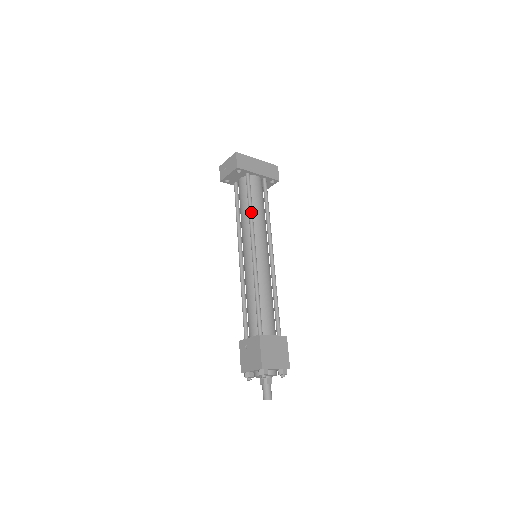
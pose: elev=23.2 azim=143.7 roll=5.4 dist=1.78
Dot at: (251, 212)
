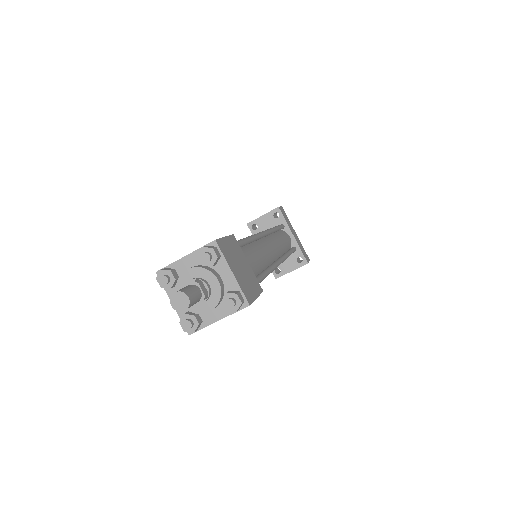
Dot at: (275, 228)
